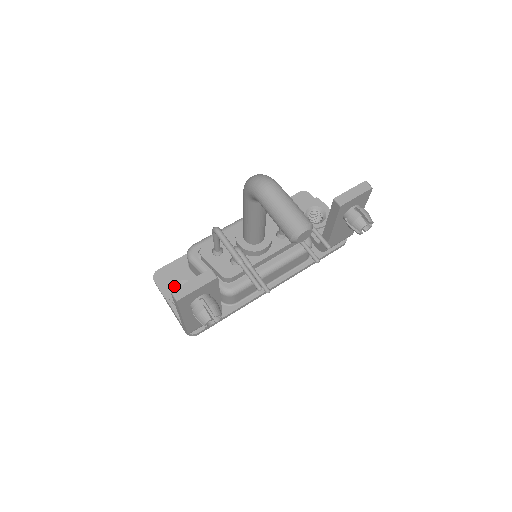
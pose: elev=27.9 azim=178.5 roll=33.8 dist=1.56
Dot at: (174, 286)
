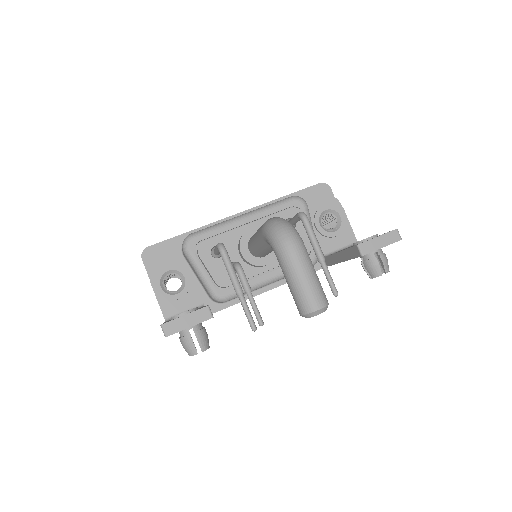
Dot at: (163, 275)
